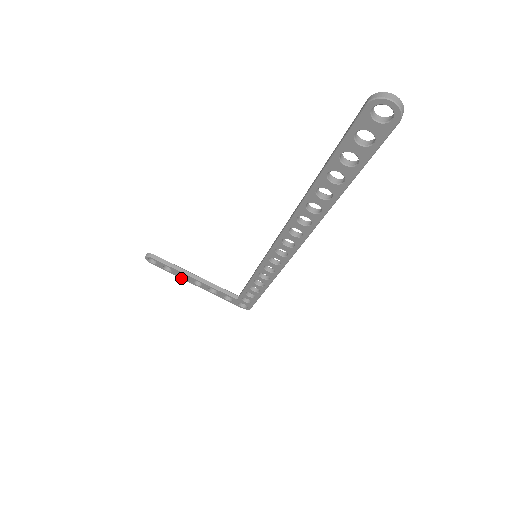
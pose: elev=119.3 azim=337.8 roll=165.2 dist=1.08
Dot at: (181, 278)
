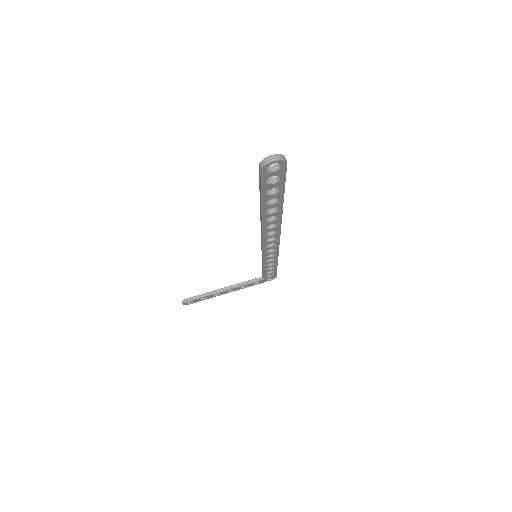
Dot at: occluded
